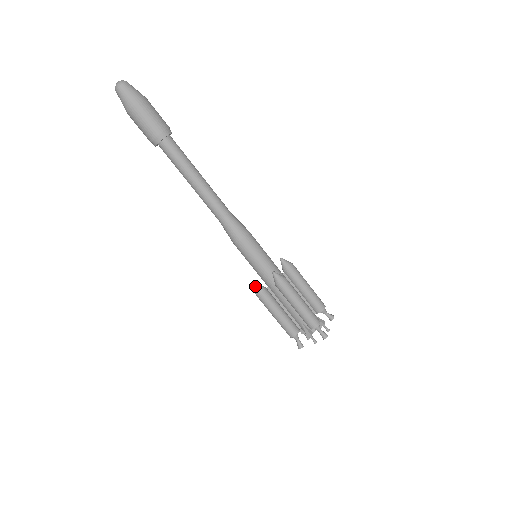
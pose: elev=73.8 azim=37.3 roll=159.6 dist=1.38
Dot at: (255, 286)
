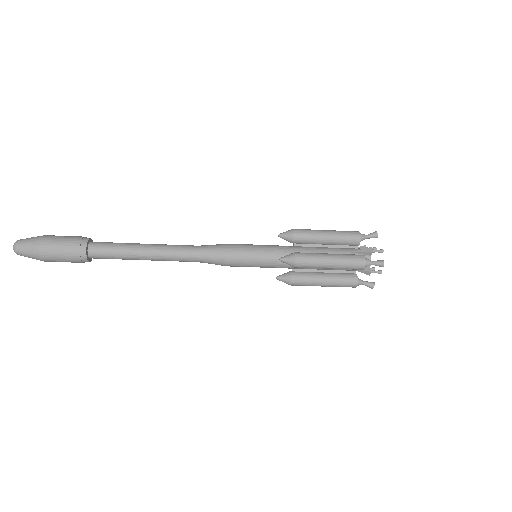
Dot at: occluded
